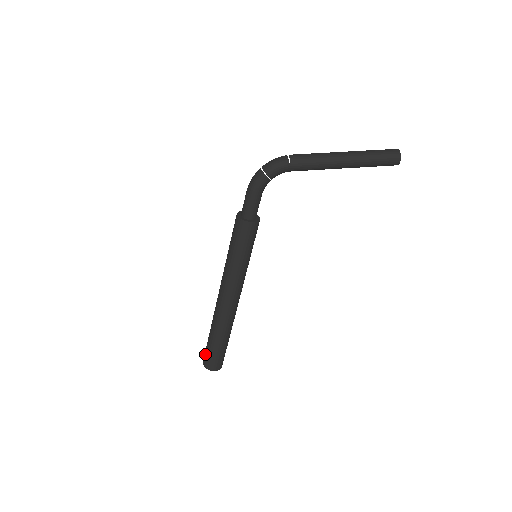
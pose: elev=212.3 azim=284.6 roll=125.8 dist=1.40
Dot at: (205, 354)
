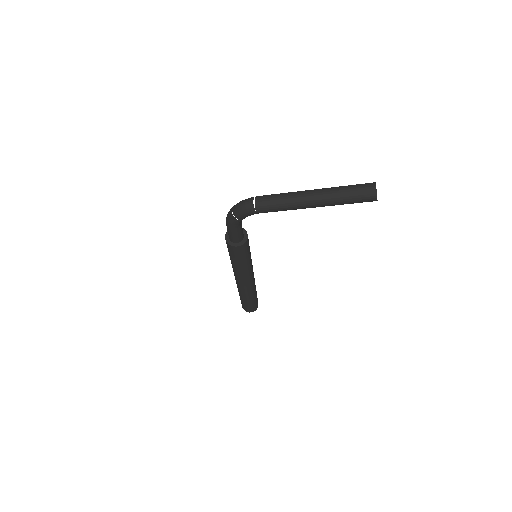
Dot at: occluded
